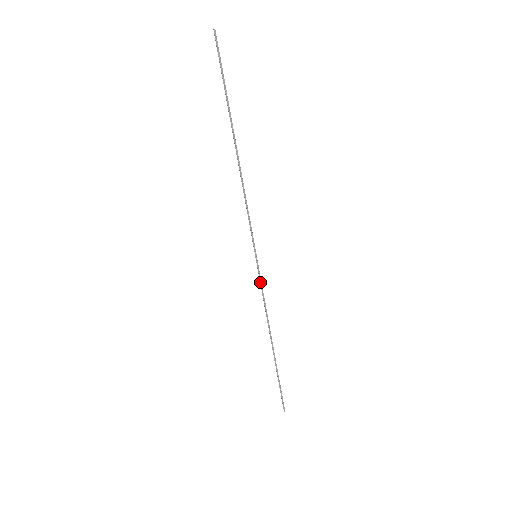
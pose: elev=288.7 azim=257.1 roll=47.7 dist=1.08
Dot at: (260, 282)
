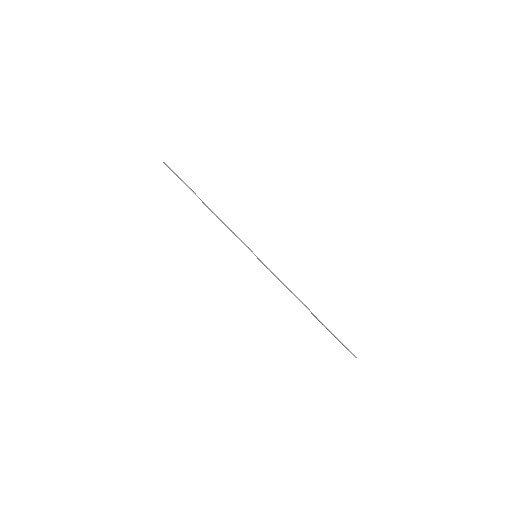
Dot at: (269, 270)
